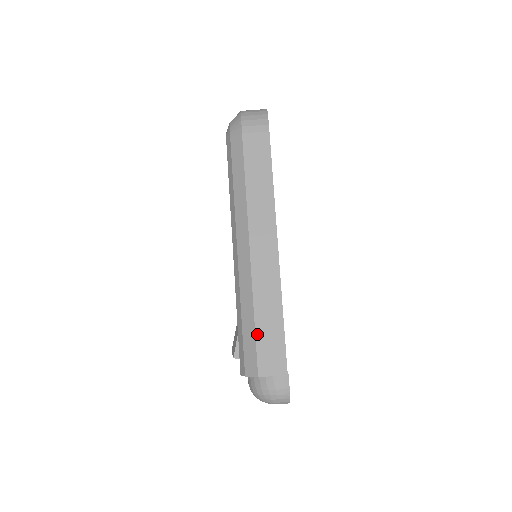
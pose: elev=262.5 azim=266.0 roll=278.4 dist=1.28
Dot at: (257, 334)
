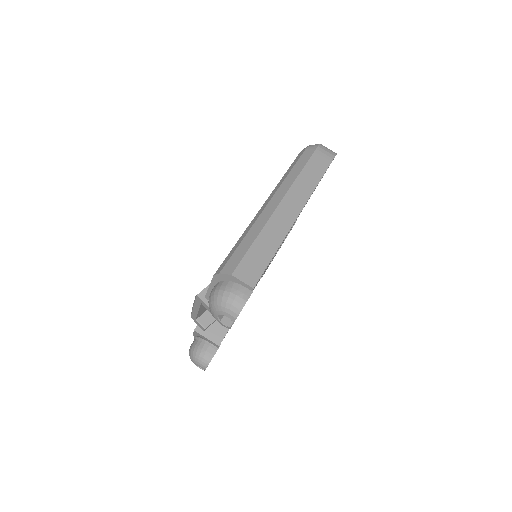
Dot at: (250, 250)
